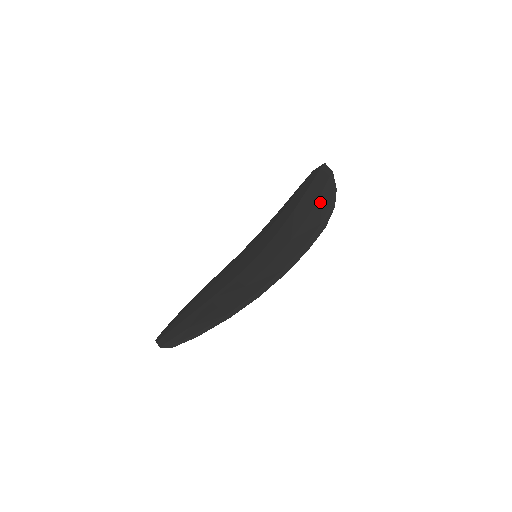
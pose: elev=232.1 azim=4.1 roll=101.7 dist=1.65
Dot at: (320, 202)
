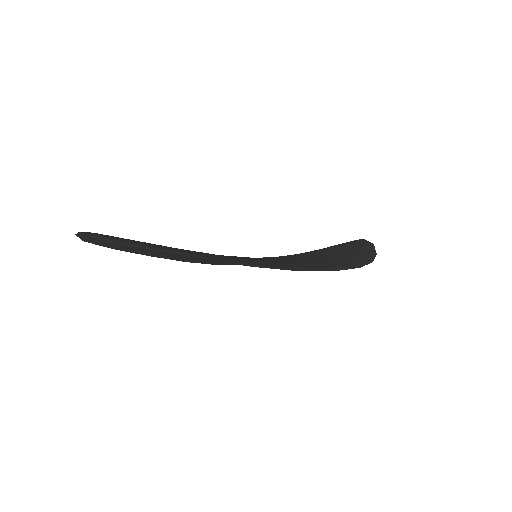
Dot at: (355, 253)
